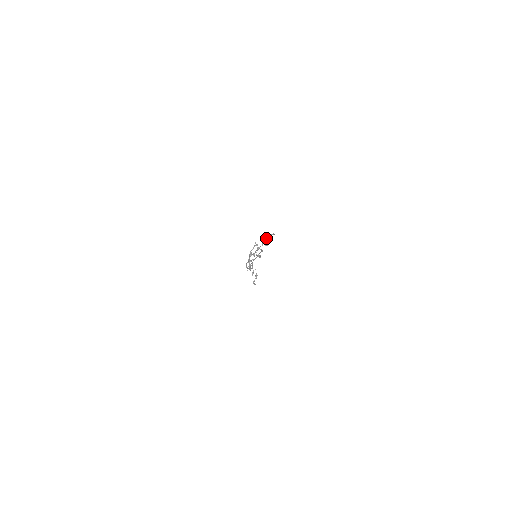
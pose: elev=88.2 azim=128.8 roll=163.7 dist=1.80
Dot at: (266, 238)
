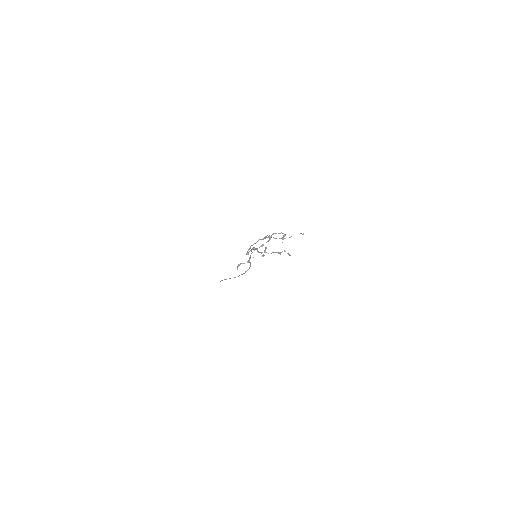
Dot at: (278, 253)
